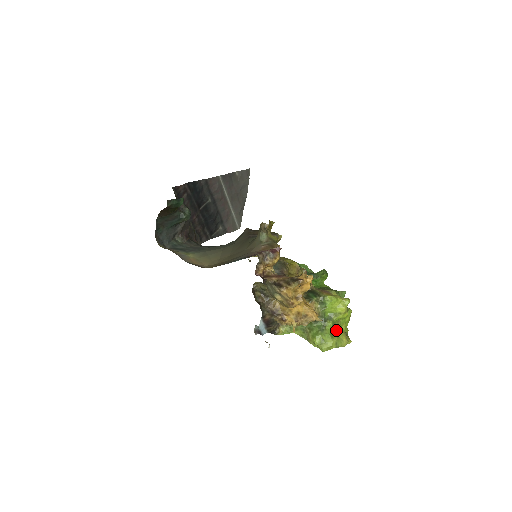
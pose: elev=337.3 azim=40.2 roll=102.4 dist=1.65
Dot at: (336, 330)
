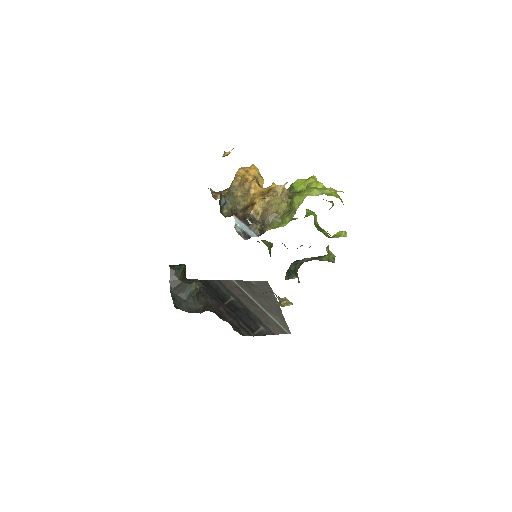
Dot at: occluded
